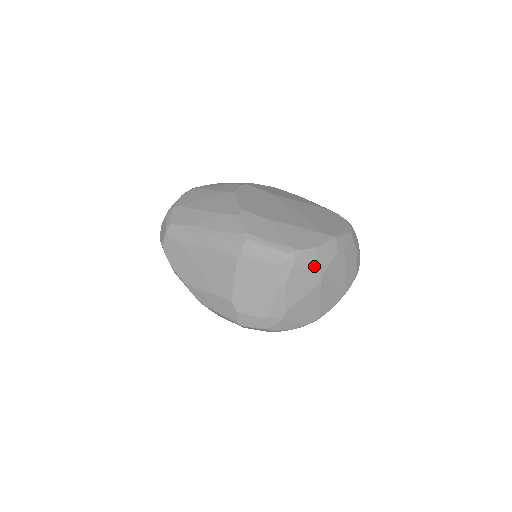
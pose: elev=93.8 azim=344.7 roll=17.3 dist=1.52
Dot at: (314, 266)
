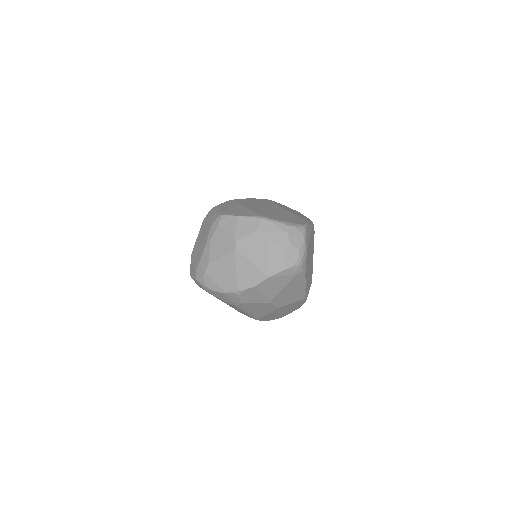
Dot at: (233, 231)
